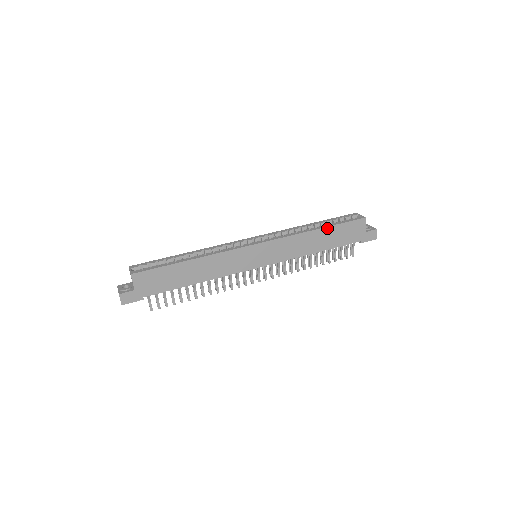
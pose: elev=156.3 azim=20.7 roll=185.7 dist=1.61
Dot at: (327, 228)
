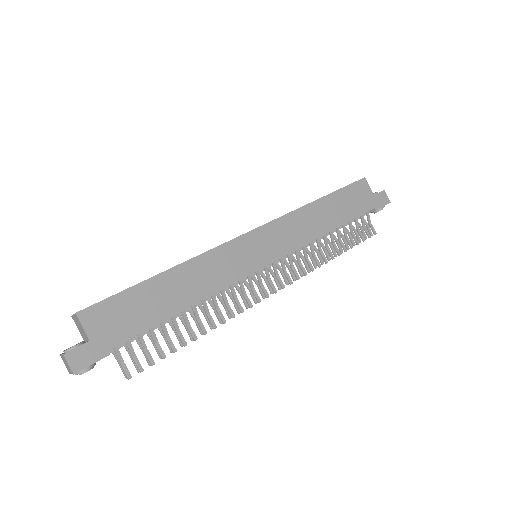
Dot at: (328, 197)
